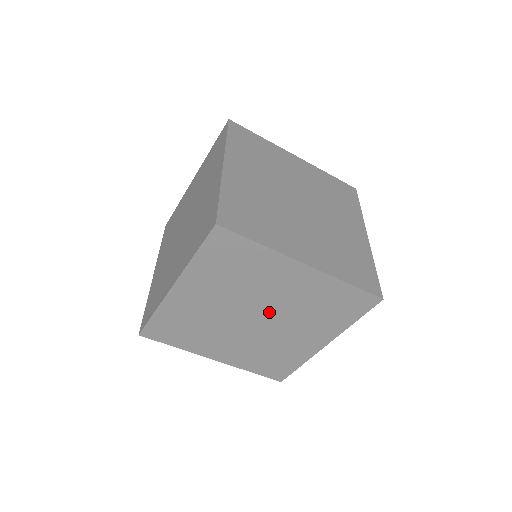
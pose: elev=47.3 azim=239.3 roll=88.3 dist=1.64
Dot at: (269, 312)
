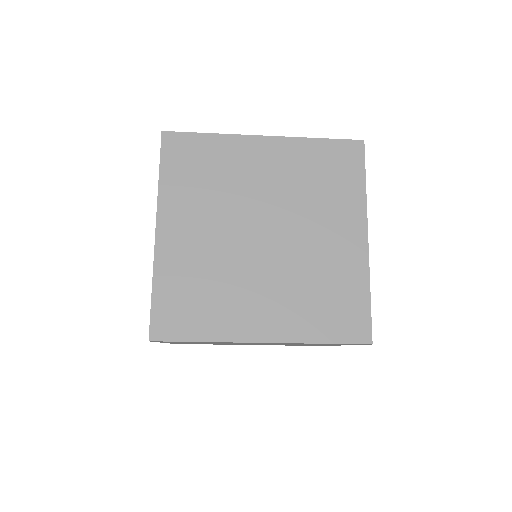
Dot at: occluded
